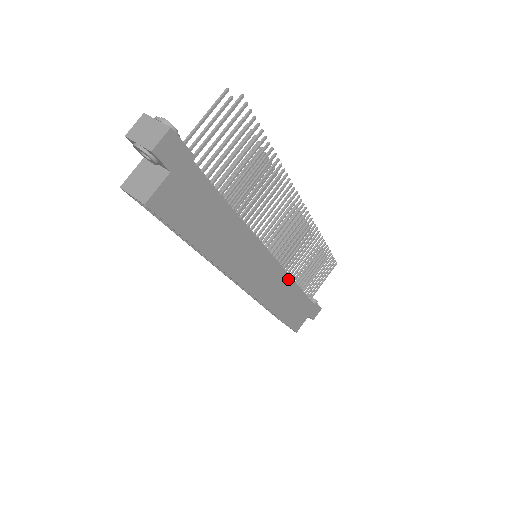
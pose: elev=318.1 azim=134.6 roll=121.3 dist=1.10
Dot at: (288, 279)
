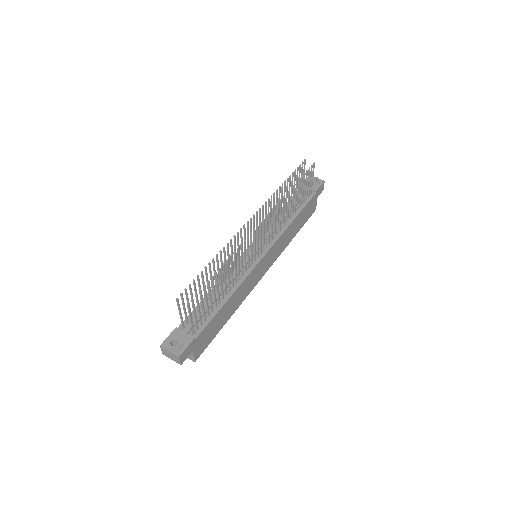
Dot at: (285, 232)
